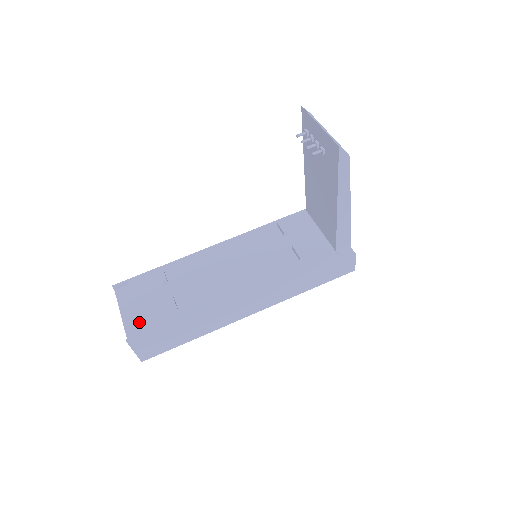
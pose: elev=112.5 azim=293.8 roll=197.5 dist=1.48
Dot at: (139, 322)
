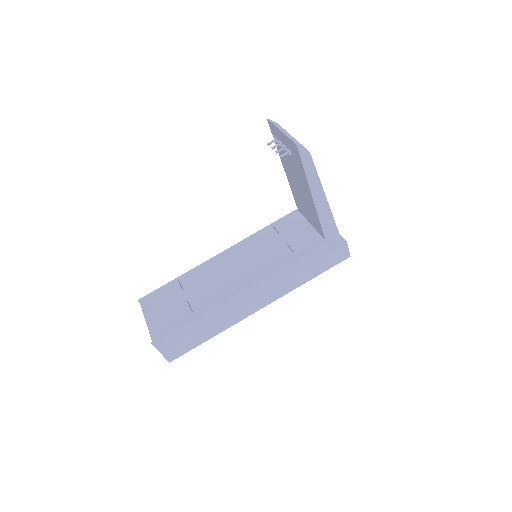
Dot at: (161, 327)
